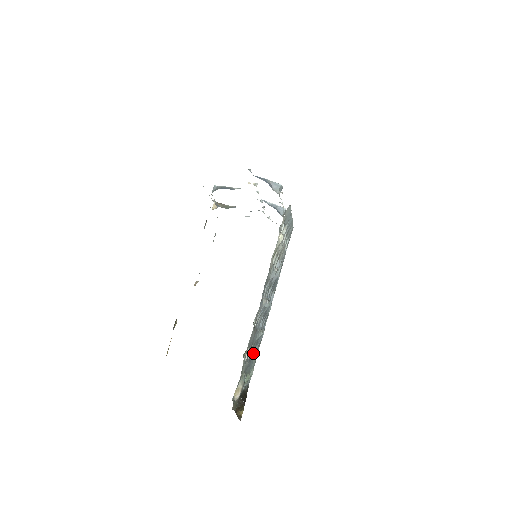
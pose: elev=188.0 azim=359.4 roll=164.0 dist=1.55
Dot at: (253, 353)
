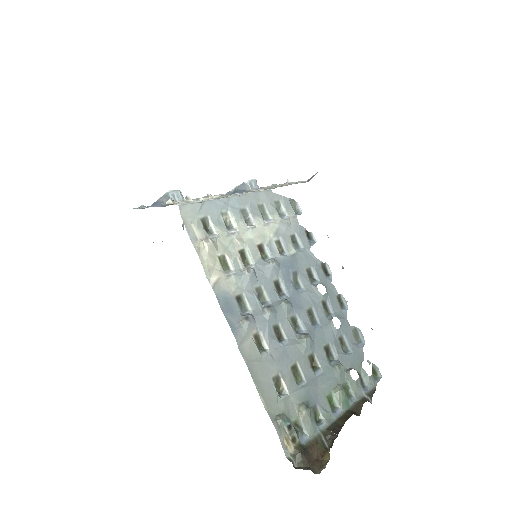
Dot at: (326, 361)
